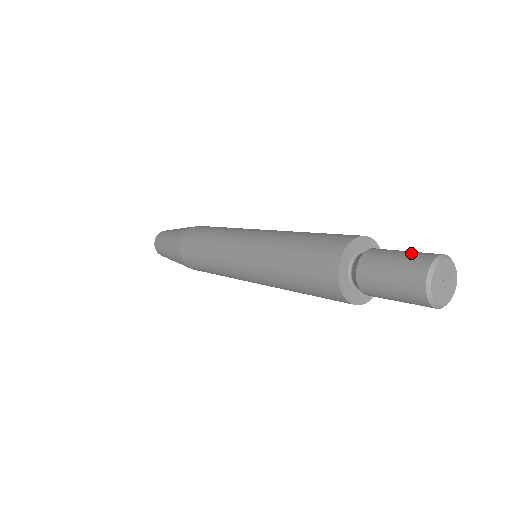
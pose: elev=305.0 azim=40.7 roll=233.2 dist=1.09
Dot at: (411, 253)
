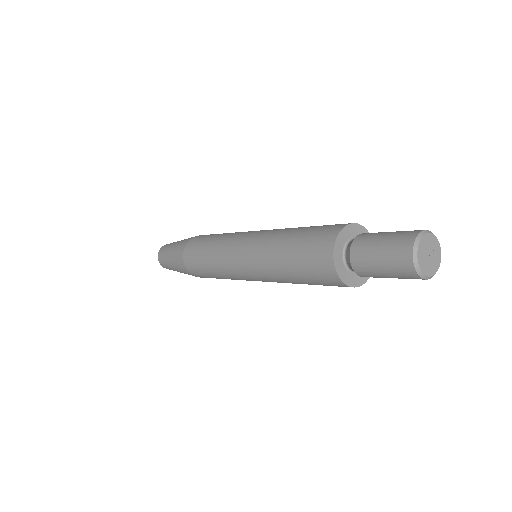
Dot at: (404, 231)
